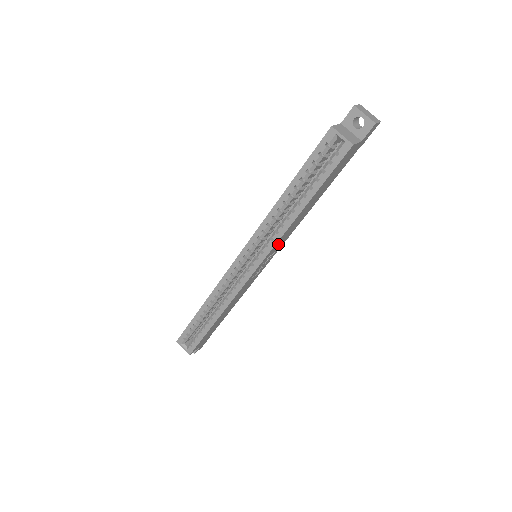
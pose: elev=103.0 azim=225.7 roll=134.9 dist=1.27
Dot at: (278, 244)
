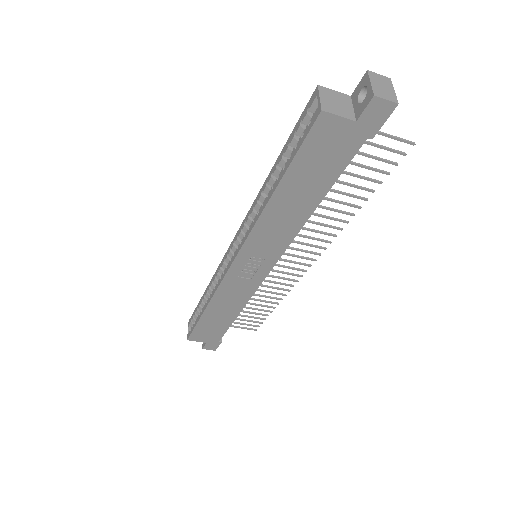
Dot at: (261, 242)
